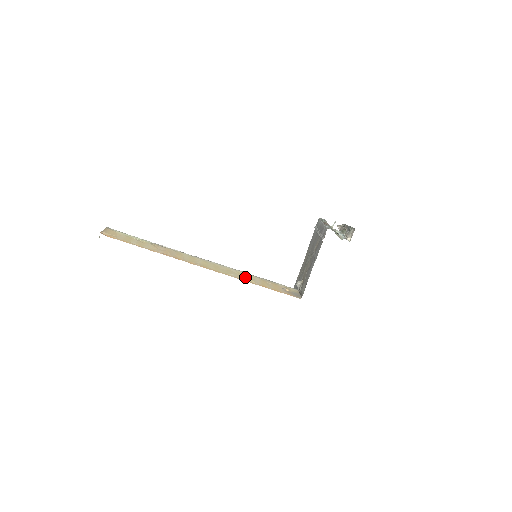
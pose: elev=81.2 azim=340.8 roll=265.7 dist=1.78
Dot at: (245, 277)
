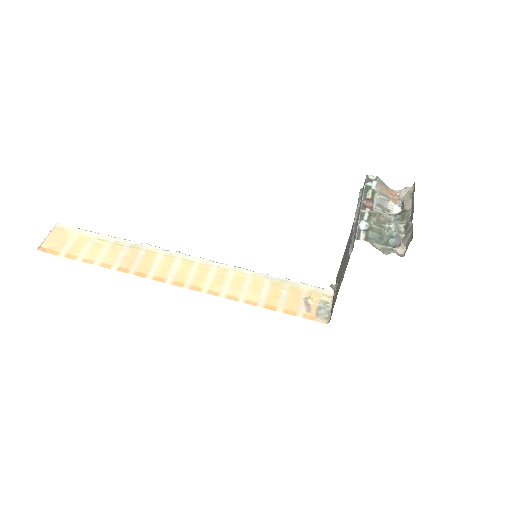
Dot at: (243, 287)
